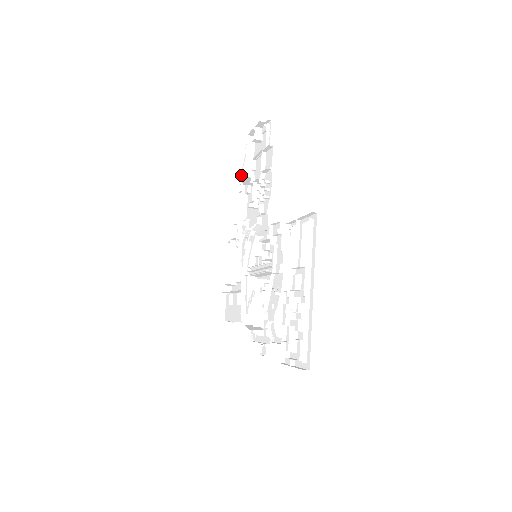
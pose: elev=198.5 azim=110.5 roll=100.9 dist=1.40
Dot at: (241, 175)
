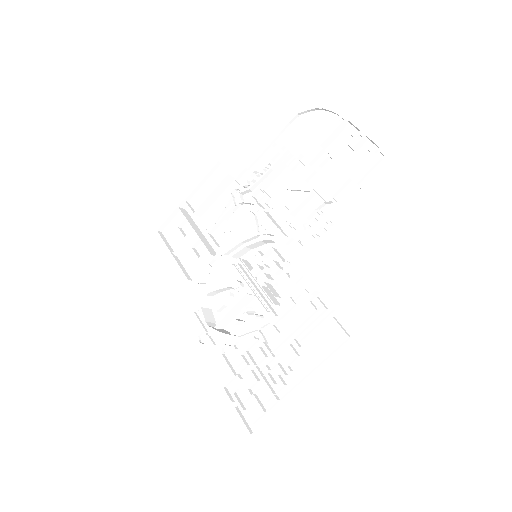
Dot at: (293, 120)
